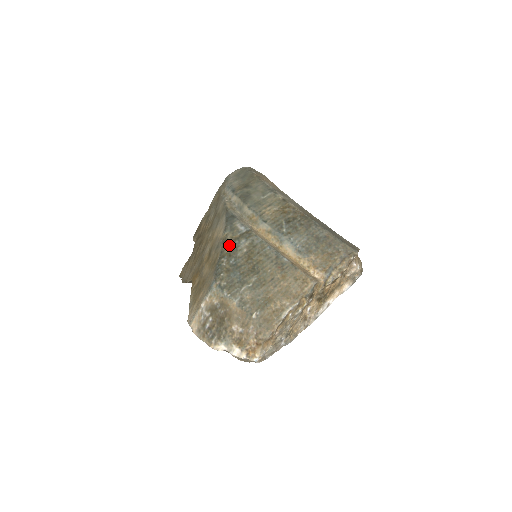
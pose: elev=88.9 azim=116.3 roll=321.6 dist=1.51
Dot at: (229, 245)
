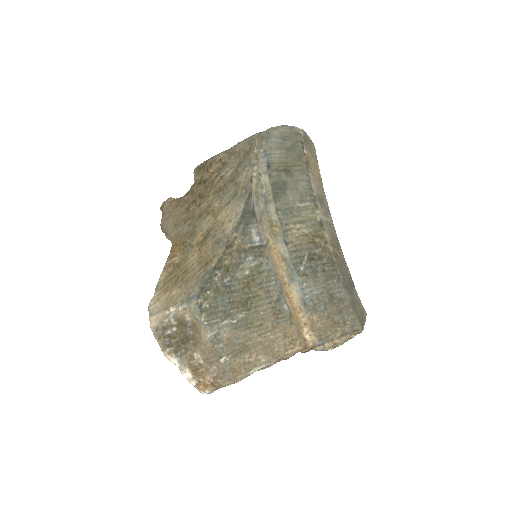
Dot at: (232, 255)
